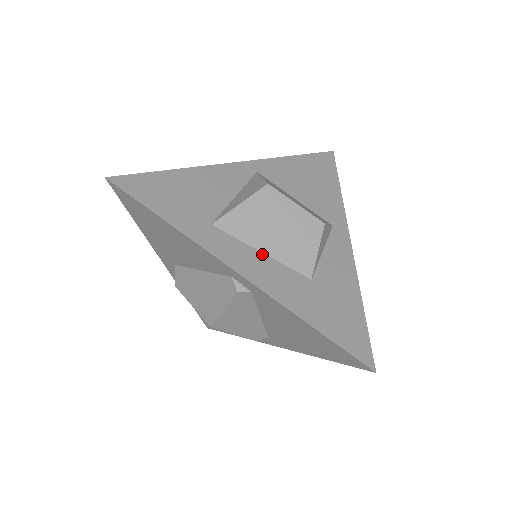
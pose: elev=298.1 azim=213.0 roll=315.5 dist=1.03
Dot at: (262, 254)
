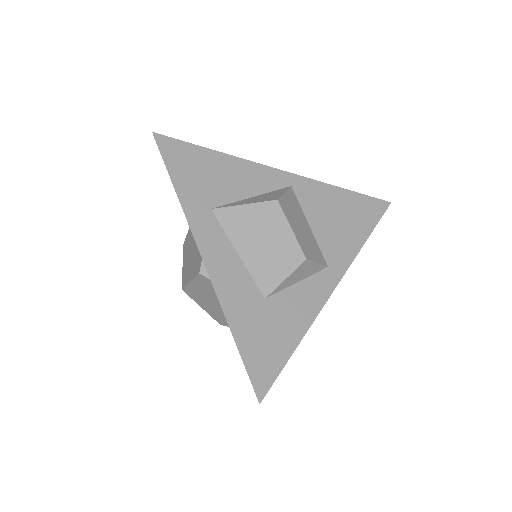
Dot at: (237, 255)
